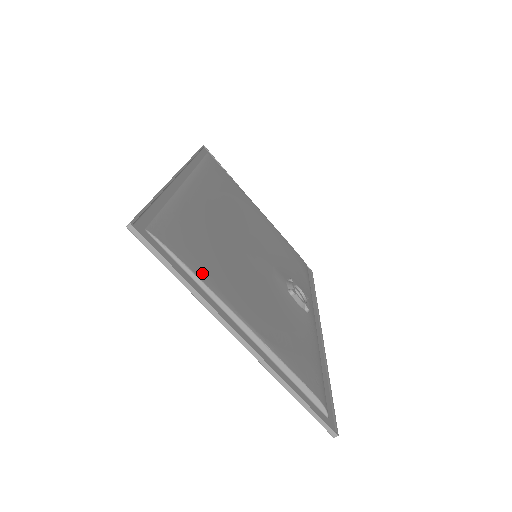
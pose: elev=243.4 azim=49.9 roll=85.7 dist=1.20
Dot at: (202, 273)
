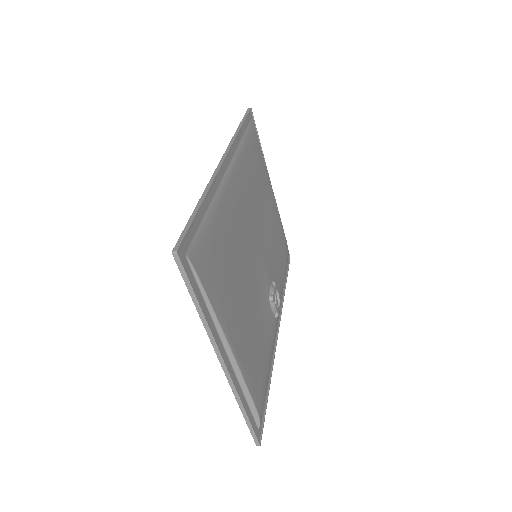
Dot at: (215, 299)
